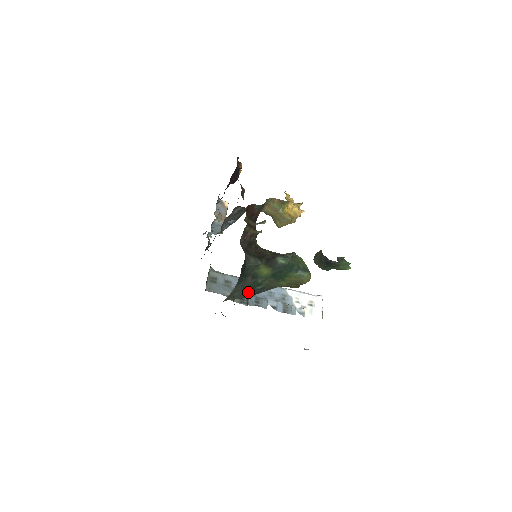
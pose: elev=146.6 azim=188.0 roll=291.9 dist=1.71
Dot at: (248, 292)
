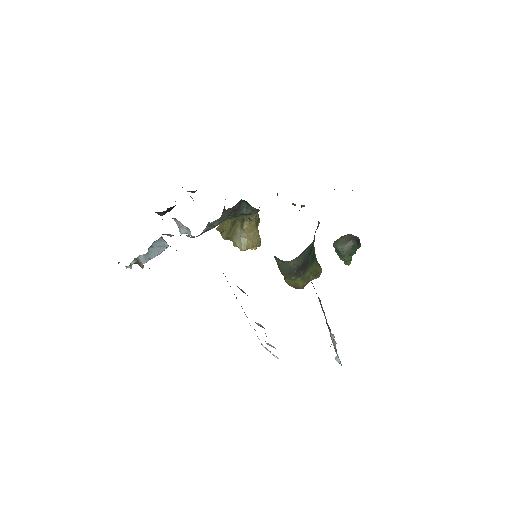
Dot at: (307, 257)
